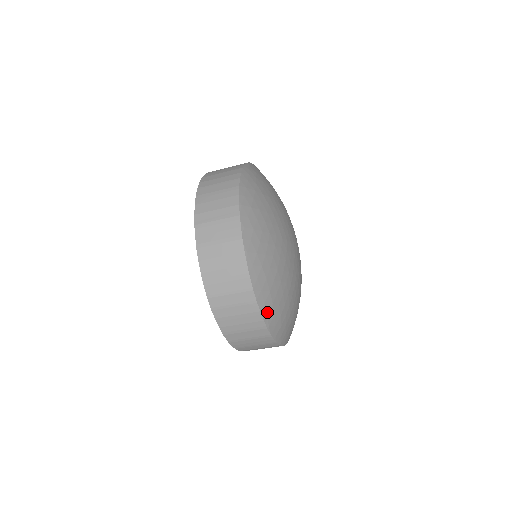
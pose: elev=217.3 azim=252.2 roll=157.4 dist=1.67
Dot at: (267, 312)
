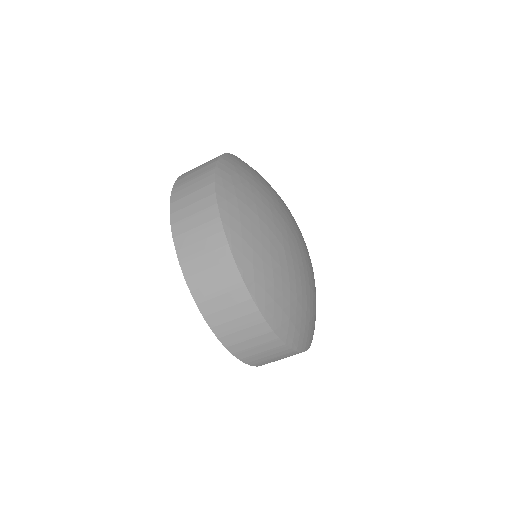
Dot at: (292, 339)
